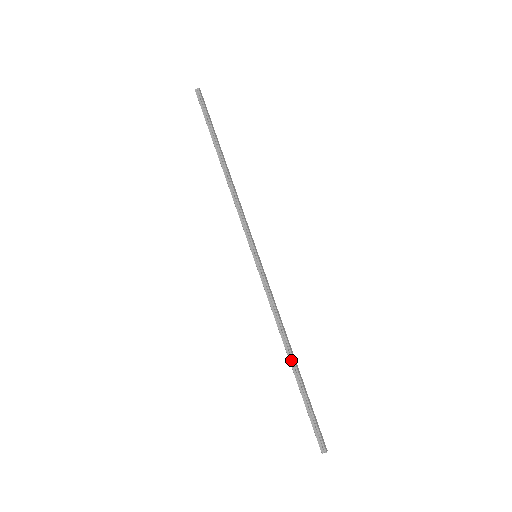
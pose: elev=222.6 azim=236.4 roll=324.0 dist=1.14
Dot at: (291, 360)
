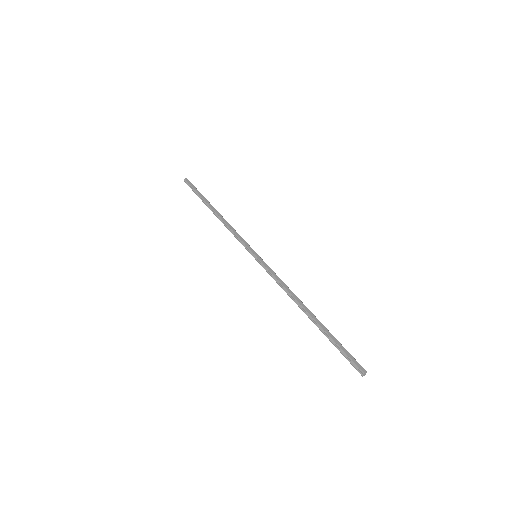
Dot at: (308, 315)
